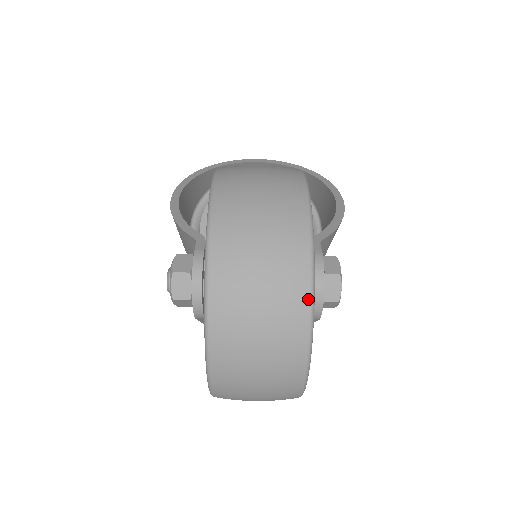
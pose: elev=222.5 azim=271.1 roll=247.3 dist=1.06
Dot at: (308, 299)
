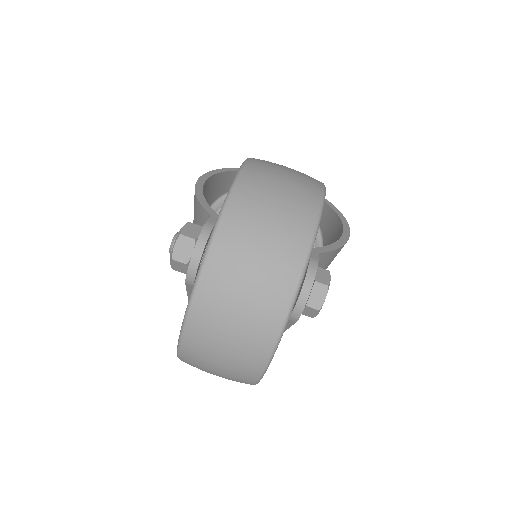
Dot at: (295, 283)
